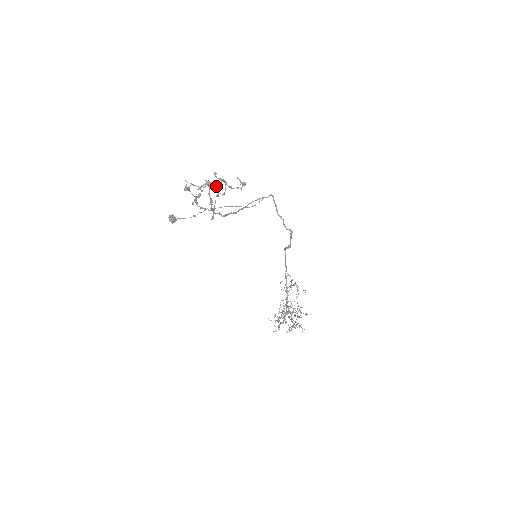
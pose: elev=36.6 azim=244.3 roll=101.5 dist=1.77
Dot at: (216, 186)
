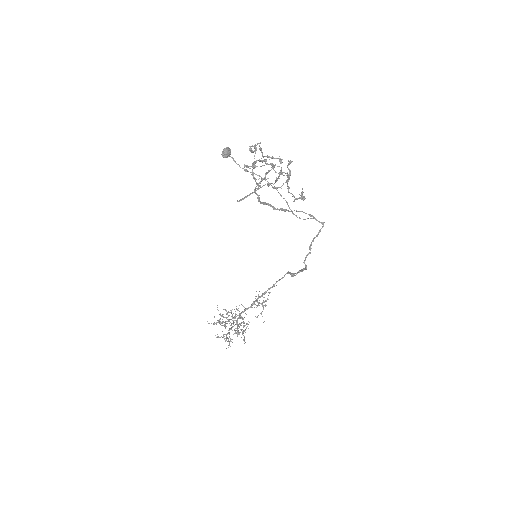
Dot at: (280, 173)
